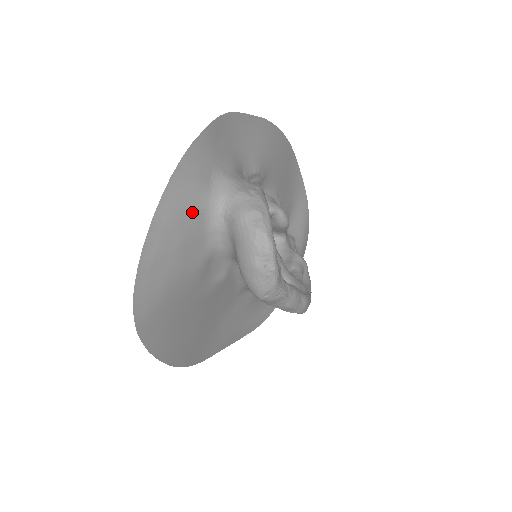
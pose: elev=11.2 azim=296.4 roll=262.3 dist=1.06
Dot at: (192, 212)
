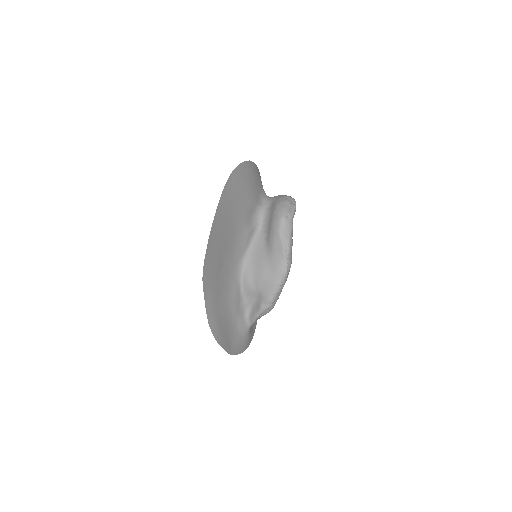
Dot at: (261, 183)
